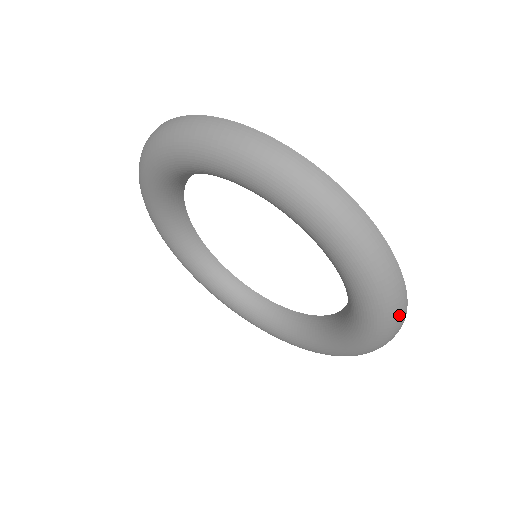
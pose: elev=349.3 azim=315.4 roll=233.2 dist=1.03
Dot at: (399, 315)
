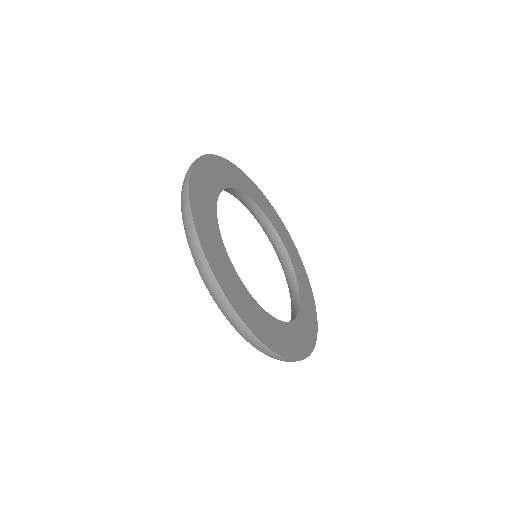
Dot at: (276, 358)
